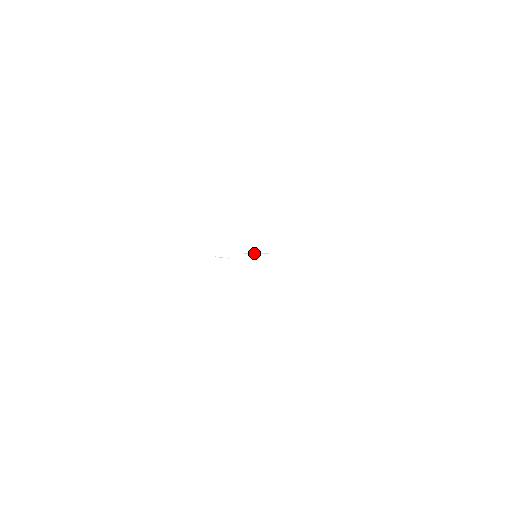
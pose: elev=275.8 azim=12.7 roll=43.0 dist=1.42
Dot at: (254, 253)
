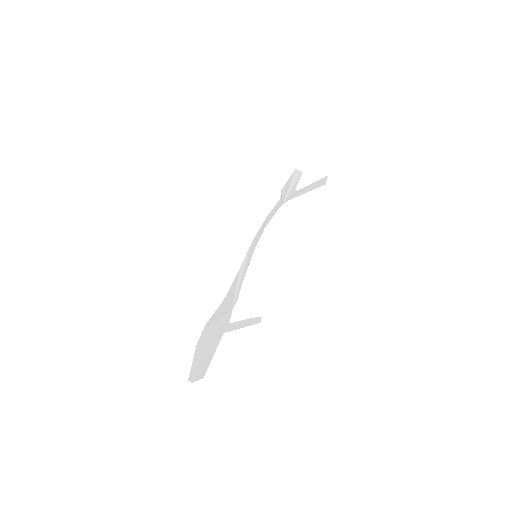
Dot at: (249, 261)
